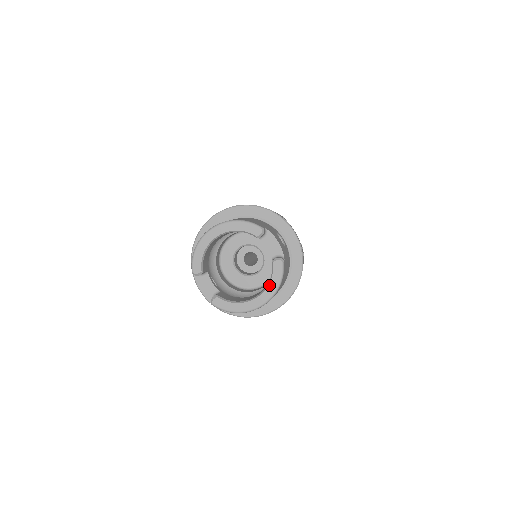
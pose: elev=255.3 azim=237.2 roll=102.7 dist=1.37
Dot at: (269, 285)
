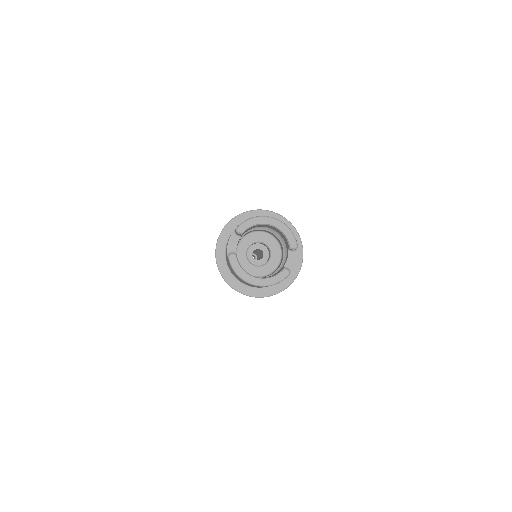
Dot at: (270, 278)
